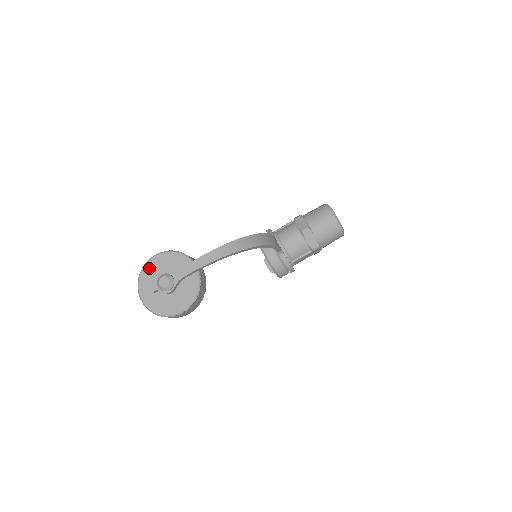
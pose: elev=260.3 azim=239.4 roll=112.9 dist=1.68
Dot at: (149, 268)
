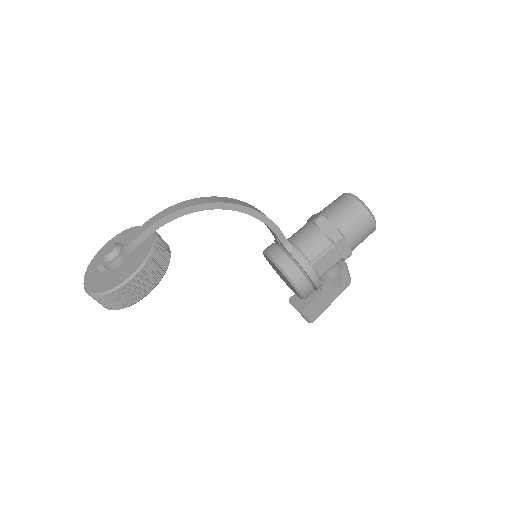
Dot at: (101, 253)
